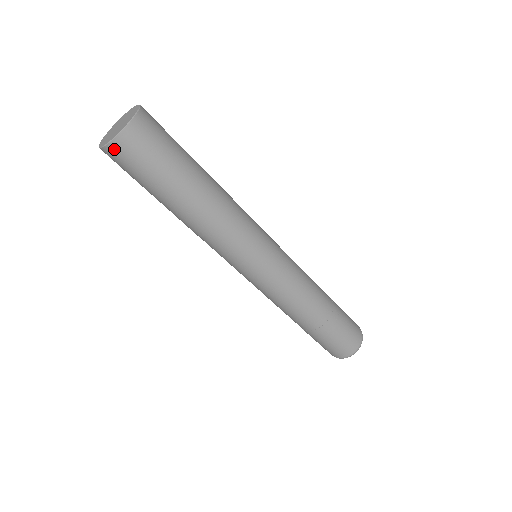
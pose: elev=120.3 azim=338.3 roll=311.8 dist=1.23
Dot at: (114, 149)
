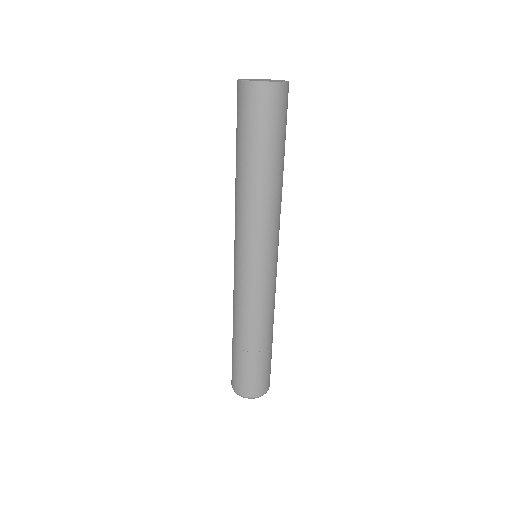
Dot at: (268, 89)
